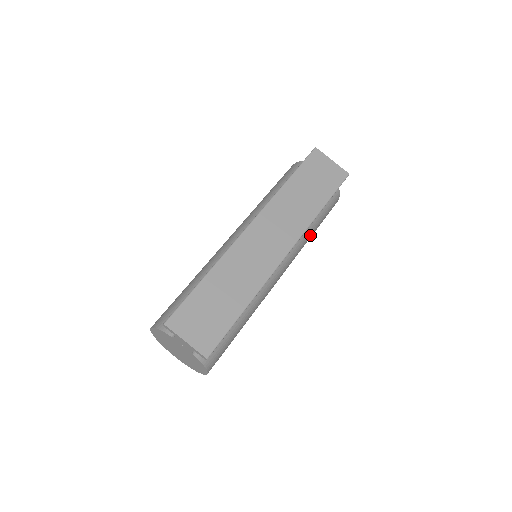
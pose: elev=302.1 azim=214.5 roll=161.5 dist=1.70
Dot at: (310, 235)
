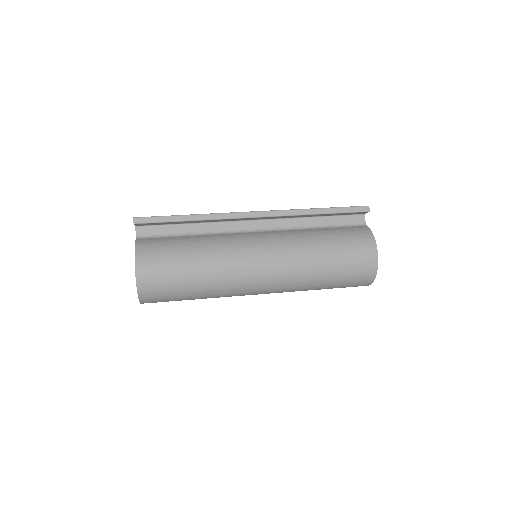
Dot at: (316, 246)
